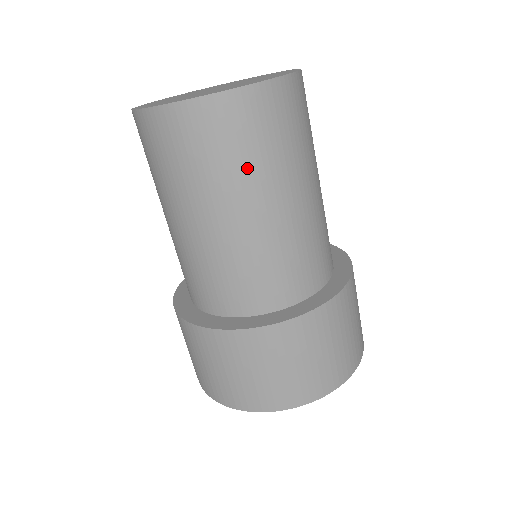
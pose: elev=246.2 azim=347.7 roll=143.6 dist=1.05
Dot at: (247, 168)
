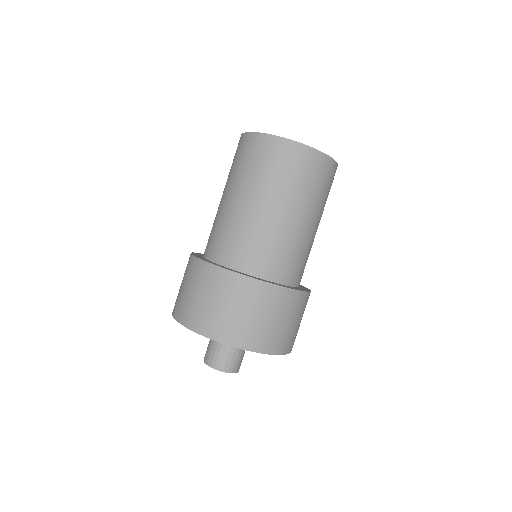
Dot at: (309, 193)
